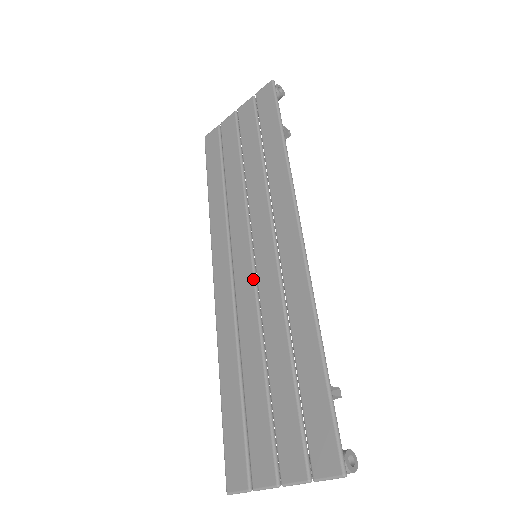
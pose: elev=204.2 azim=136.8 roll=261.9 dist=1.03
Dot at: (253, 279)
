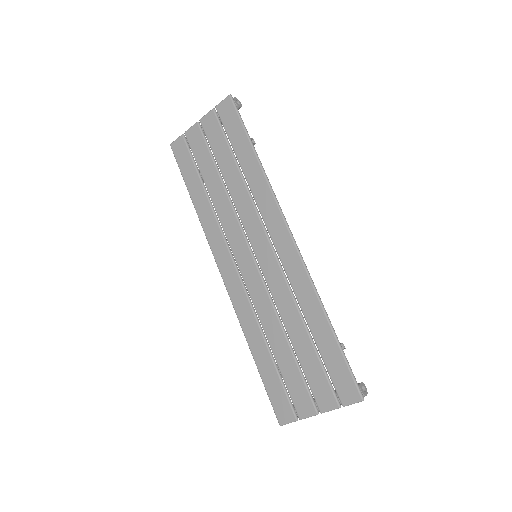
Dot at: (260, 276)
